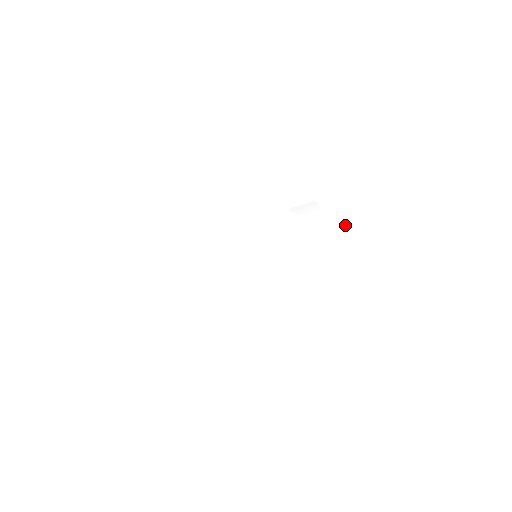
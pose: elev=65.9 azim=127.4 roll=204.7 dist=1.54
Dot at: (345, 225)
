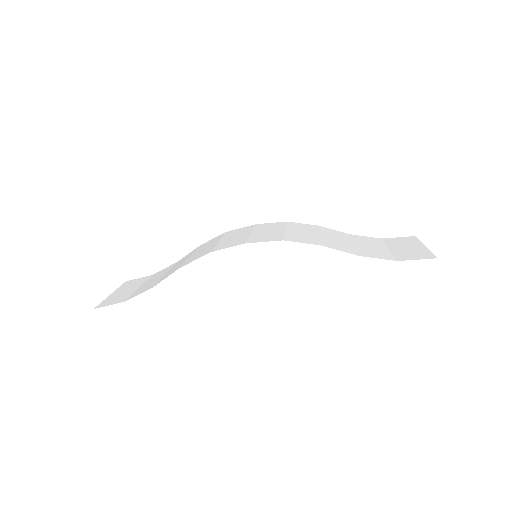
Dot at: occluded
